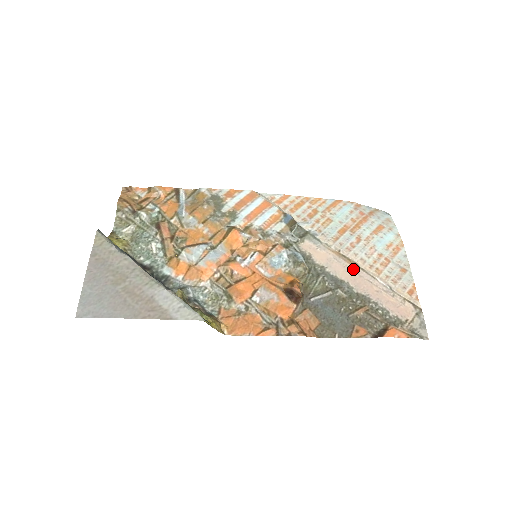
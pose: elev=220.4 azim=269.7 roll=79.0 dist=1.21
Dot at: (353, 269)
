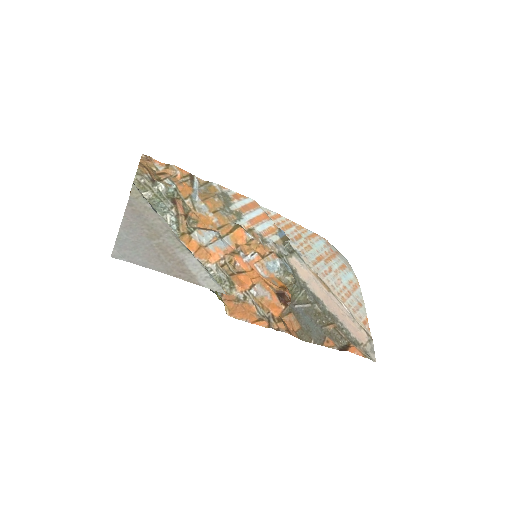
Dot at: (327, 291)
